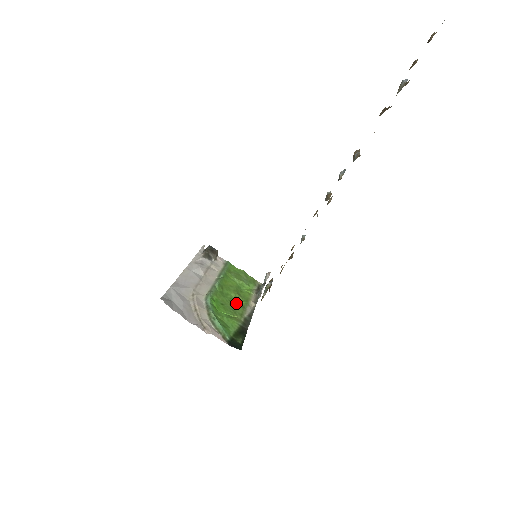
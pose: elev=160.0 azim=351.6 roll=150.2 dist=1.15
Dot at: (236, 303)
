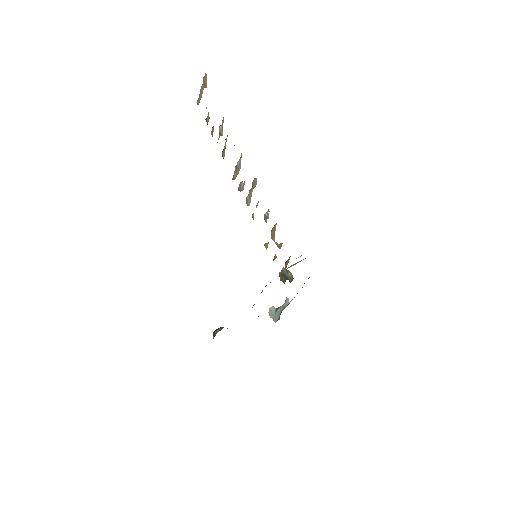
Dot at: occluded
